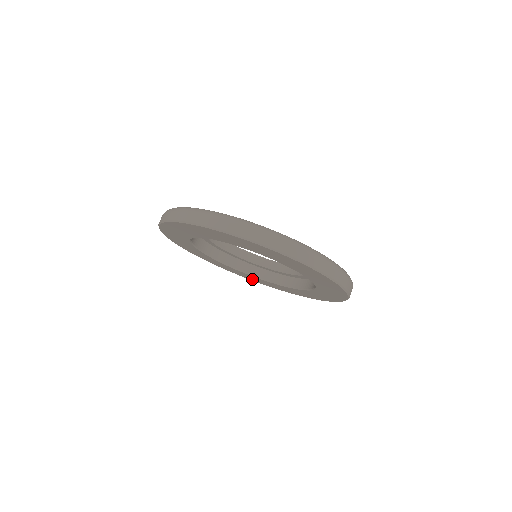
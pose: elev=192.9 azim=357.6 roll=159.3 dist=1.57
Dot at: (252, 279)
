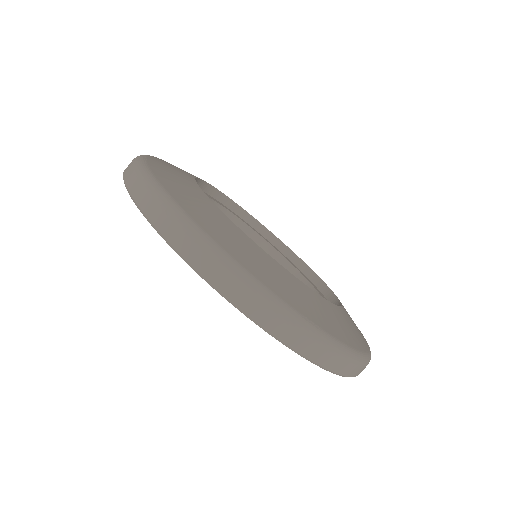
Dot at: occluded
